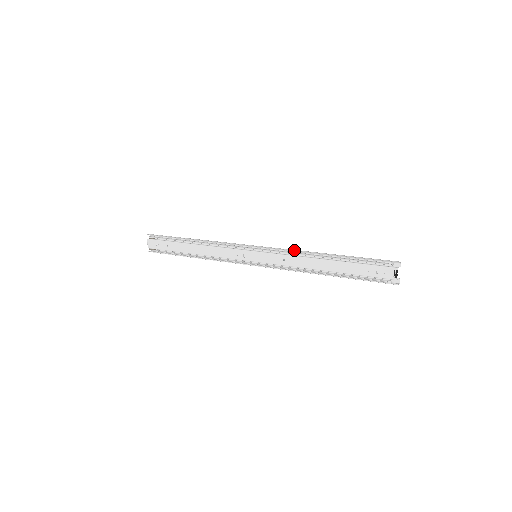
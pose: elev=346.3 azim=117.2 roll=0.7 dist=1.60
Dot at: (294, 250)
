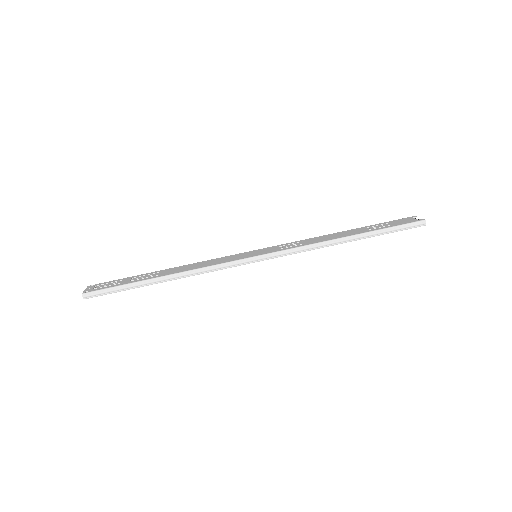
Dot at: (309, 250)
